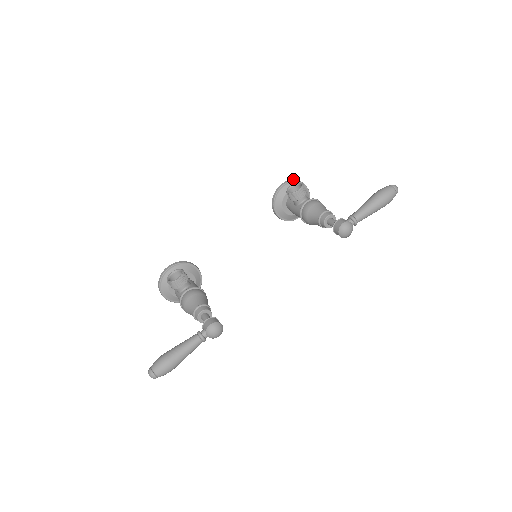
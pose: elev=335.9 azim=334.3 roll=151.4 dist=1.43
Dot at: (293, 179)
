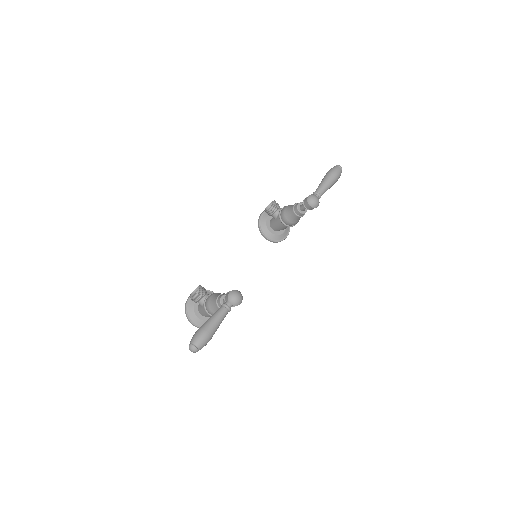
Dot at: occluded
